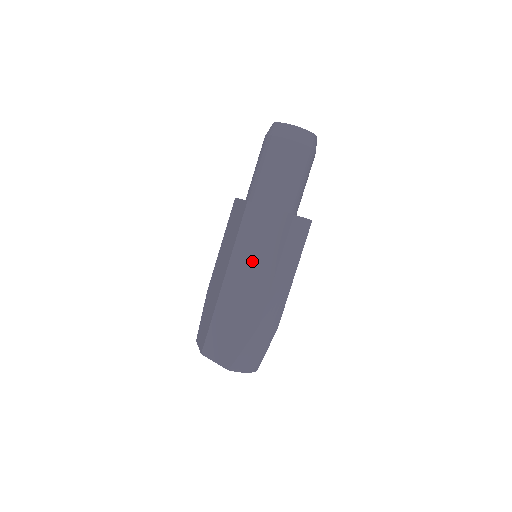
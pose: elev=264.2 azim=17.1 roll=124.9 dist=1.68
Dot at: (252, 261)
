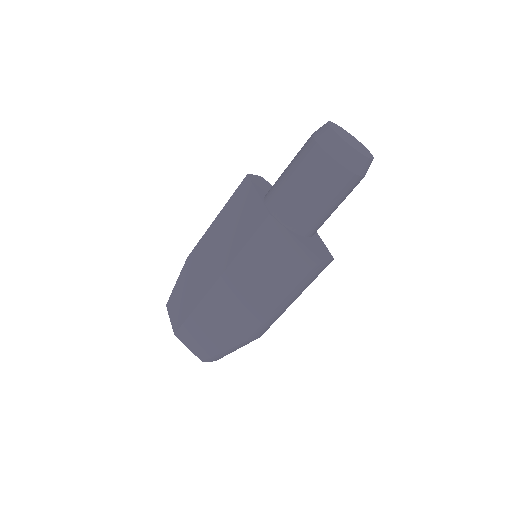
Dot at: (256, 280)
